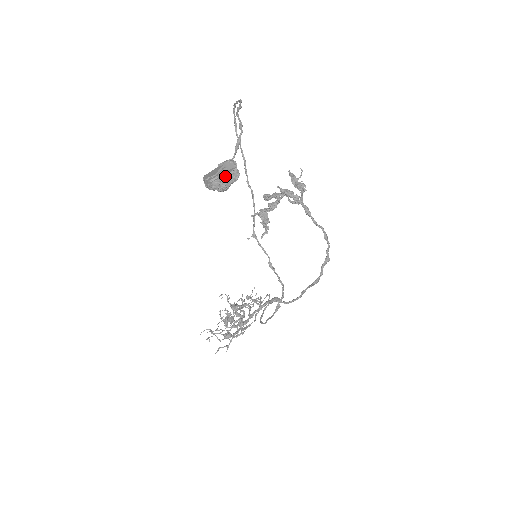
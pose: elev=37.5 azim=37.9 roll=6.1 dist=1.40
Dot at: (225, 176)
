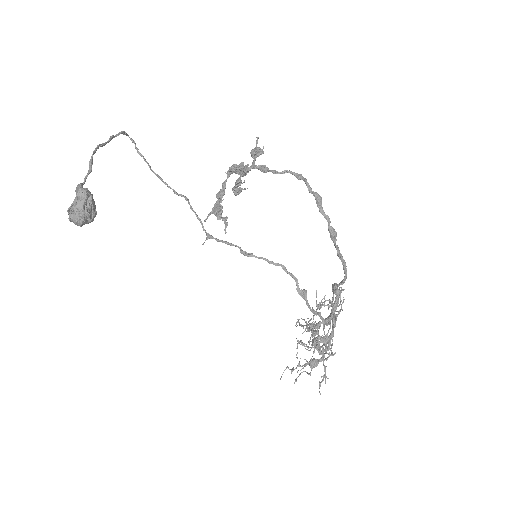
Dot at: (73, 203)
